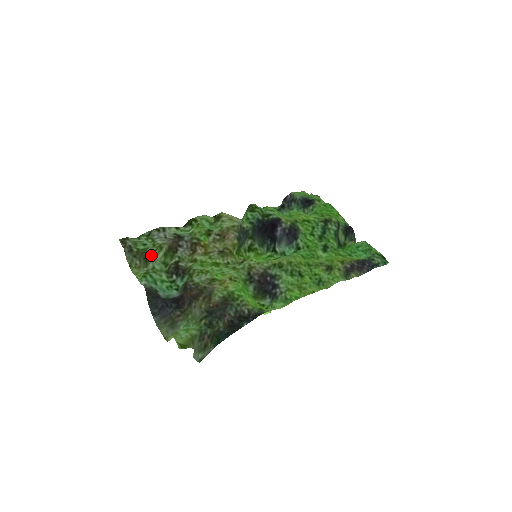
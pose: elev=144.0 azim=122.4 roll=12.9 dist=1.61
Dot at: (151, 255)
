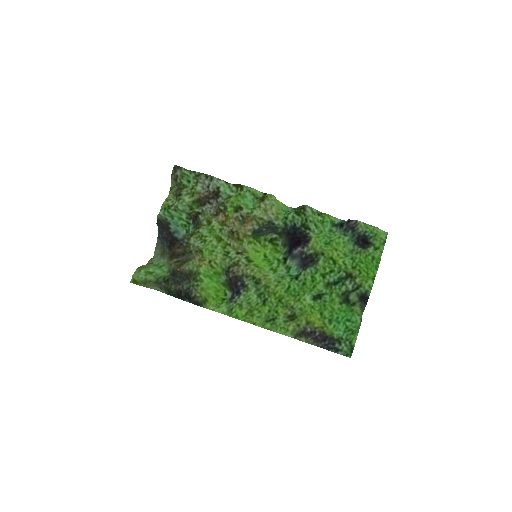
Dot at: (182, 196)
